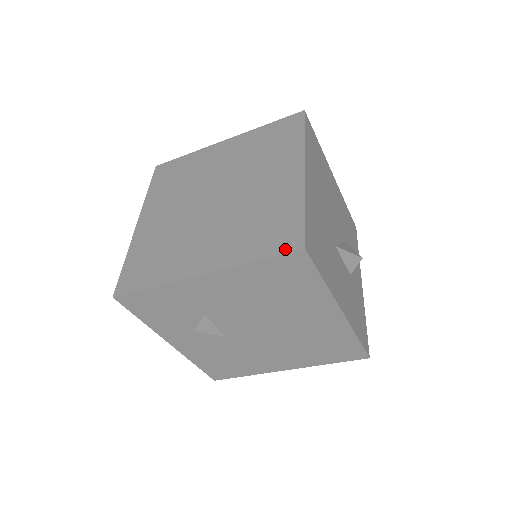
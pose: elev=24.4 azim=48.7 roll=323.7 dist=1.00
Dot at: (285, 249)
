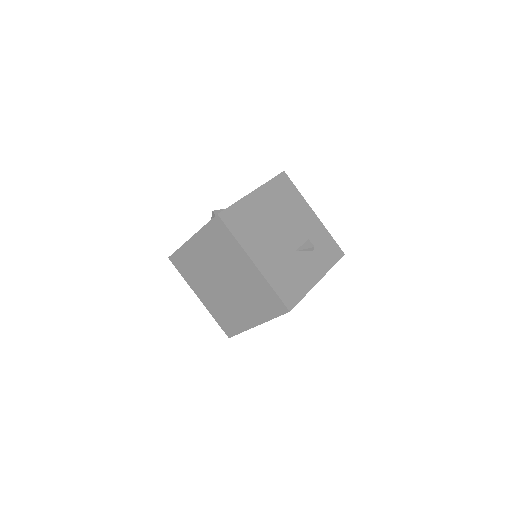
Dot at: (225, 331)
